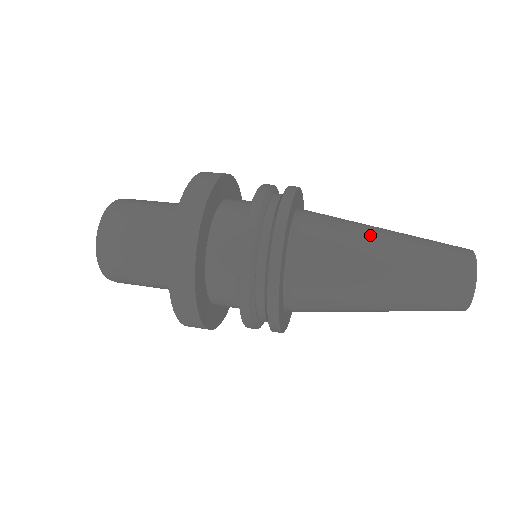
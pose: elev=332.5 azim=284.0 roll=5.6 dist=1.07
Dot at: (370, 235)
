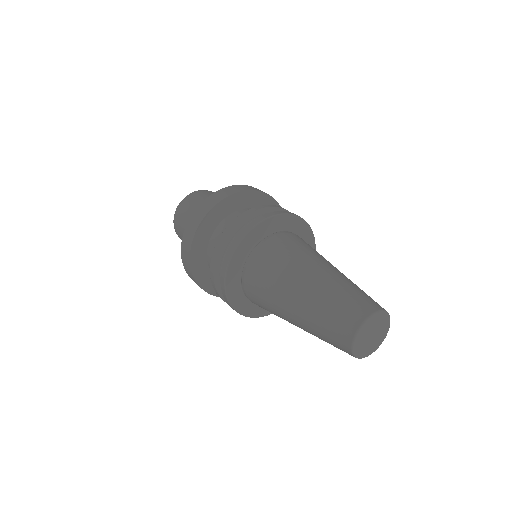
Dot at: (305, 266)
